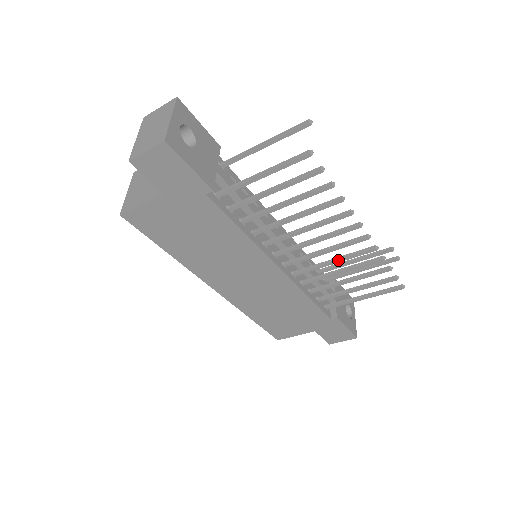
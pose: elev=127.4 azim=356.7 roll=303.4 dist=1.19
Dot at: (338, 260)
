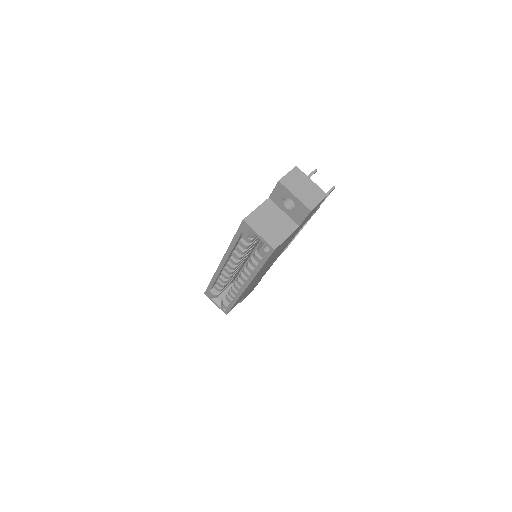
Dot at: occluded
